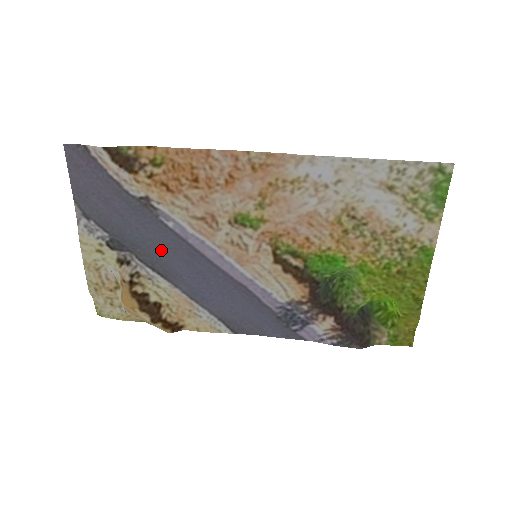
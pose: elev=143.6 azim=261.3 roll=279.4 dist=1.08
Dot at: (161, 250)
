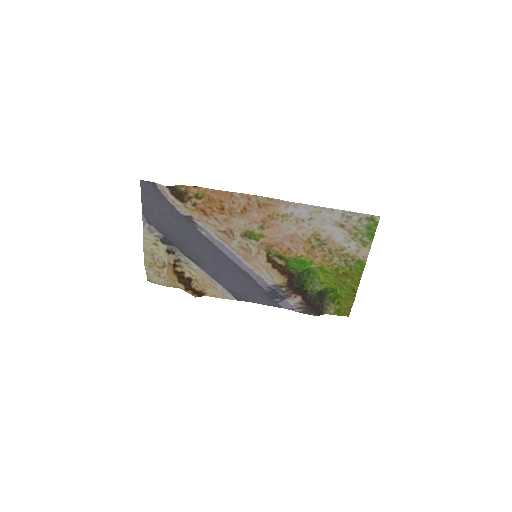
Dot at: (196, 247)
